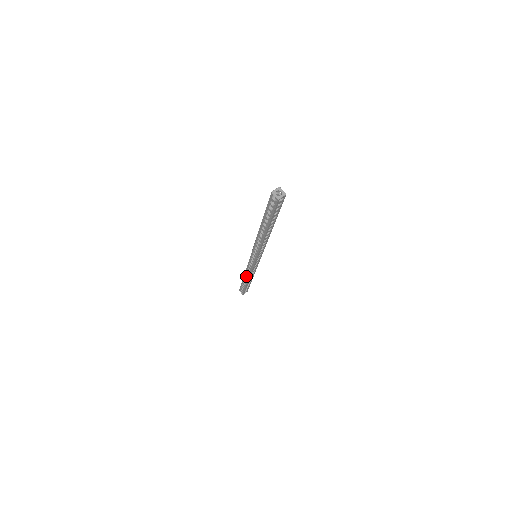
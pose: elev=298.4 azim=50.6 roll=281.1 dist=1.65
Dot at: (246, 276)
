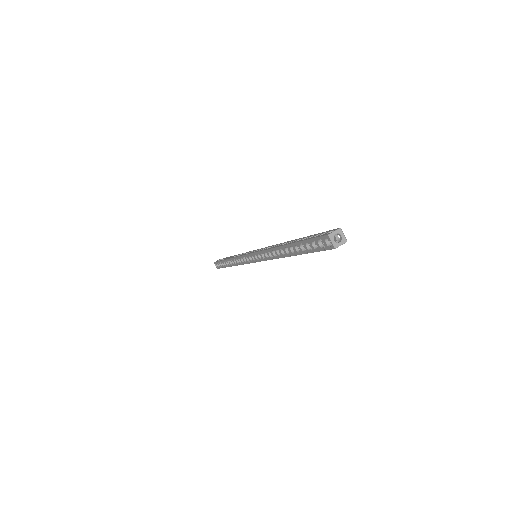
Dot at: (231, 261)
